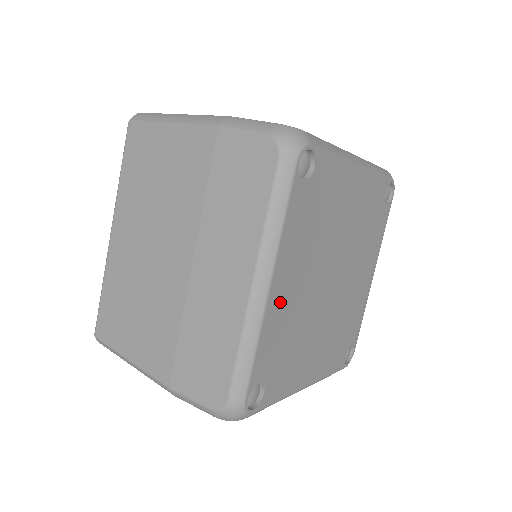
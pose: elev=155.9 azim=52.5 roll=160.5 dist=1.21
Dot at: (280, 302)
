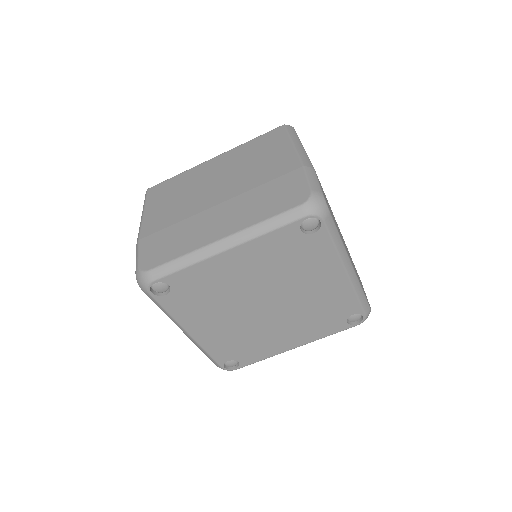
Dot at: (224, 266)
